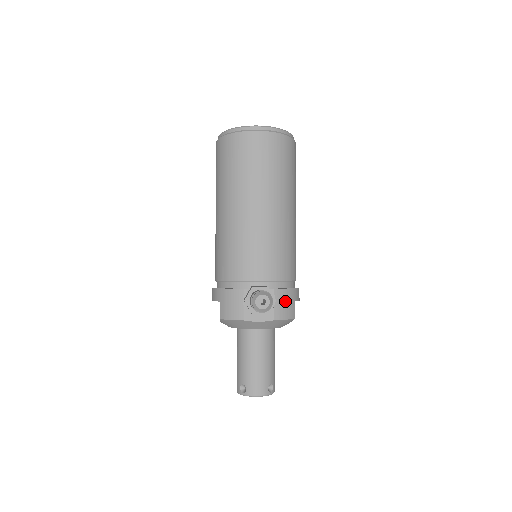
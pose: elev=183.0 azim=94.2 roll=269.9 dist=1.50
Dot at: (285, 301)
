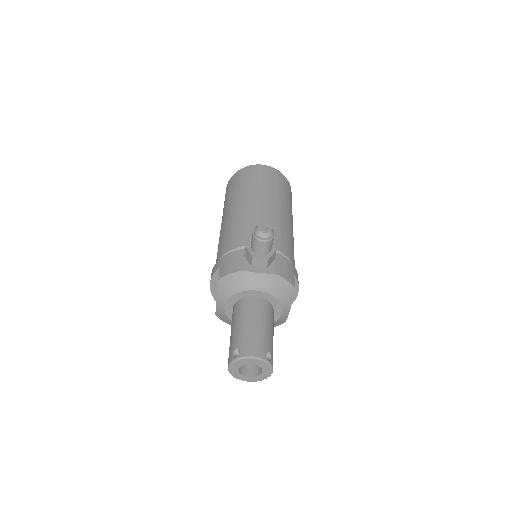
Dot at: (285, 266)
